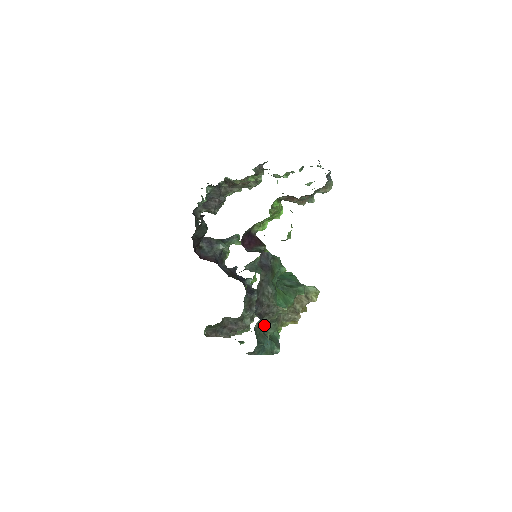
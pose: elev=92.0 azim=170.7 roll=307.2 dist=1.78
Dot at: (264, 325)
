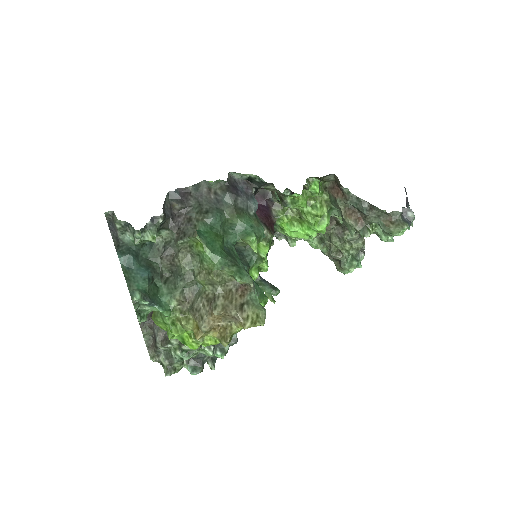
Dot at: (166, 261)
